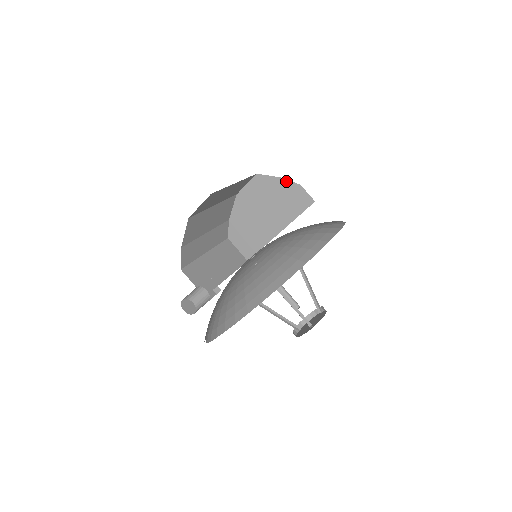
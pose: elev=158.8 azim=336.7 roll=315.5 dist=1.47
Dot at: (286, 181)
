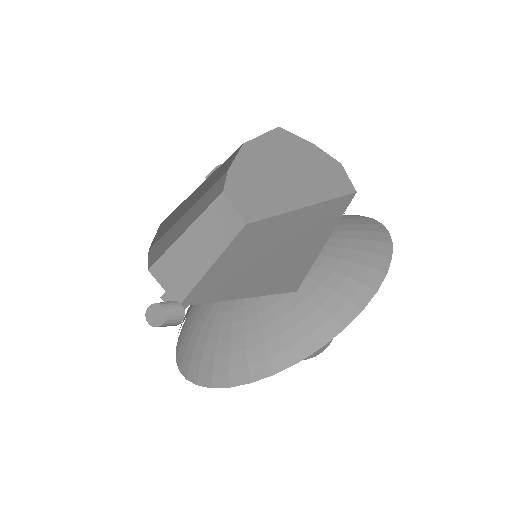
Dot at: (321, 152)
